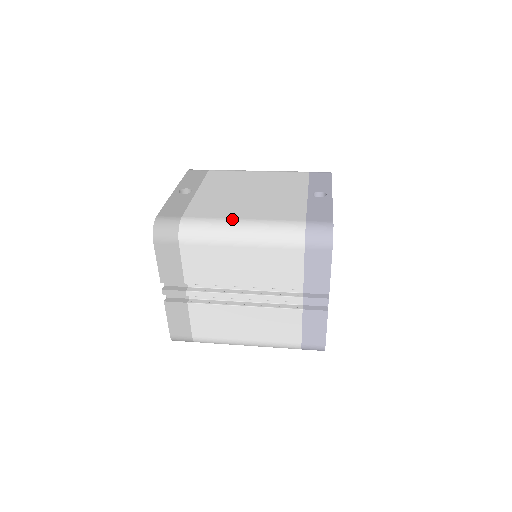
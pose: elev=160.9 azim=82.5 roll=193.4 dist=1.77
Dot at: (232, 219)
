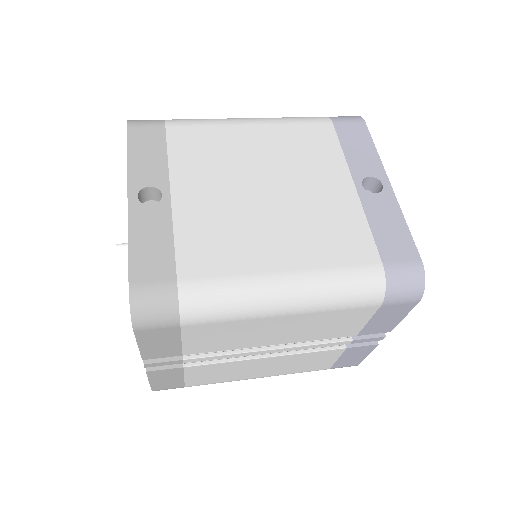
Dot at: (267, 275)
